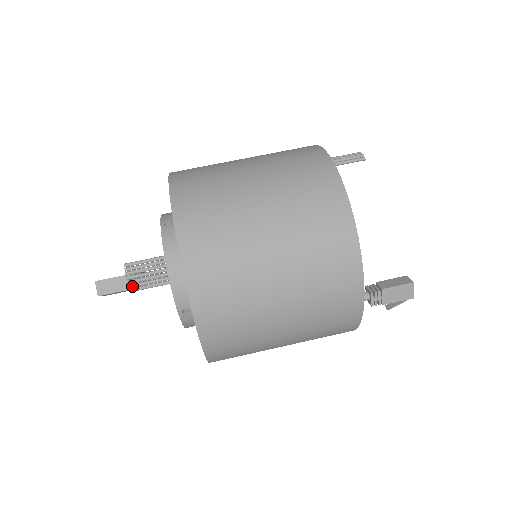
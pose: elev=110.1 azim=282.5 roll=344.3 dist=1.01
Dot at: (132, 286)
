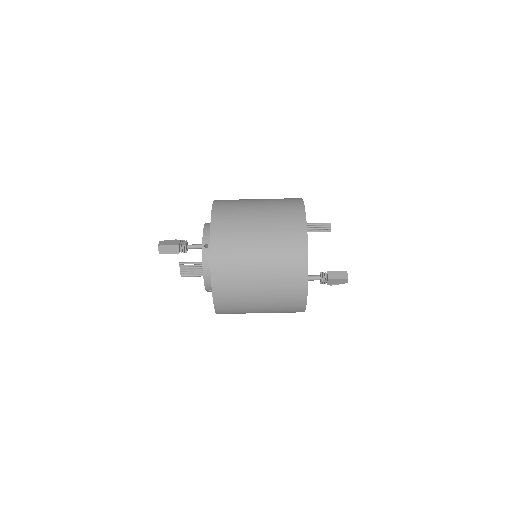
Dot at: (183, 275)
